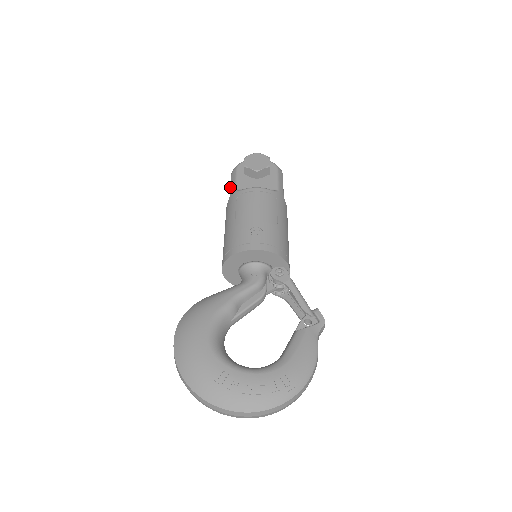
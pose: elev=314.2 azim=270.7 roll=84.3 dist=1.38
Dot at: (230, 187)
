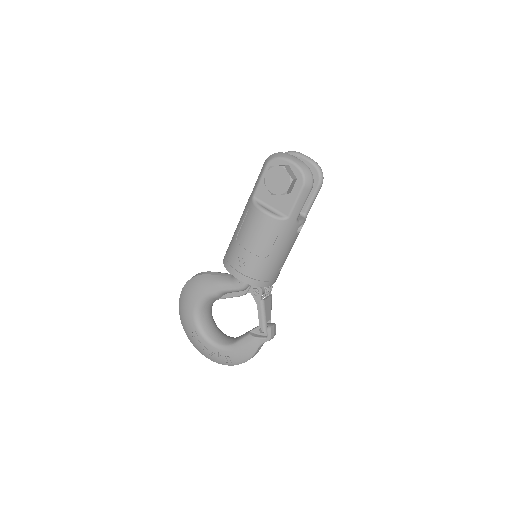
Dot at: (256, 181)
